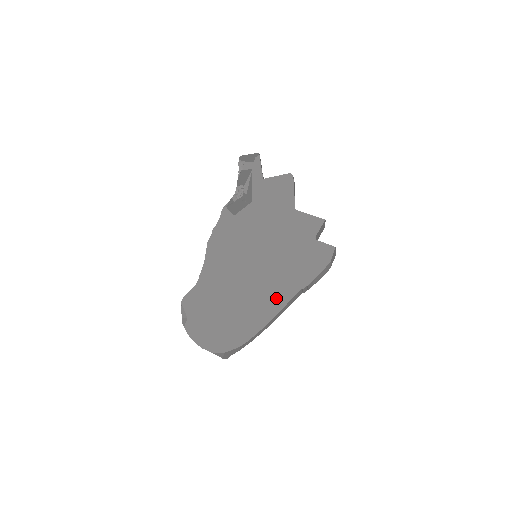
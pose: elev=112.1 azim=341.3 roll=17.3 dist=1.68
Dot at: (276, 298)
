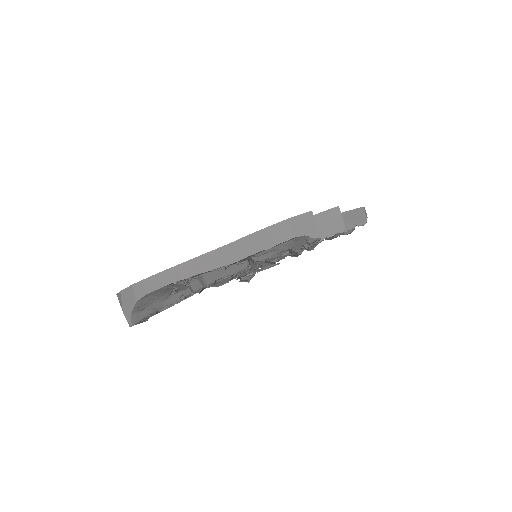
Dot at: occluded
